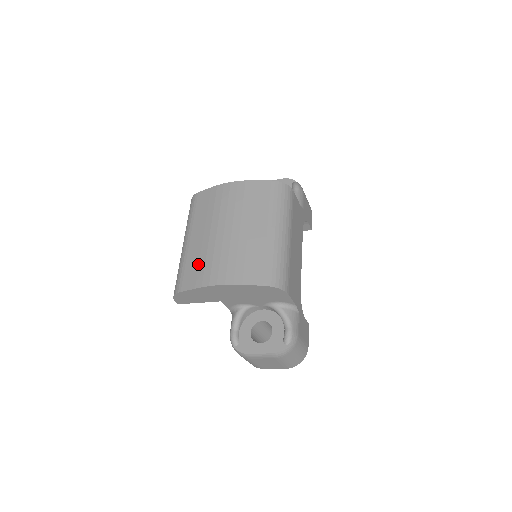
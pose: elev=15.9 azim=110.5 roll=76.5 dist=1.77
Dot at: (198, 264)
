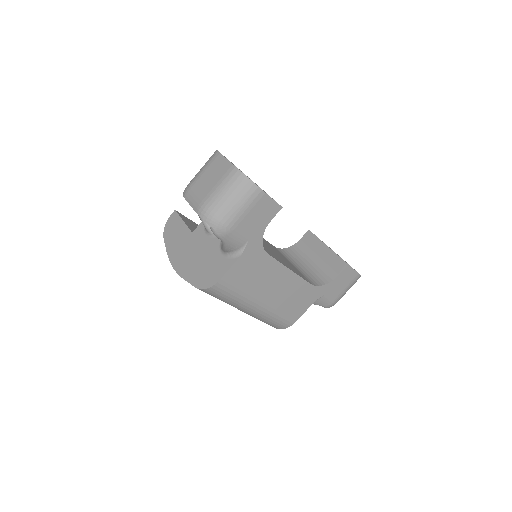
Dot at: occluded
